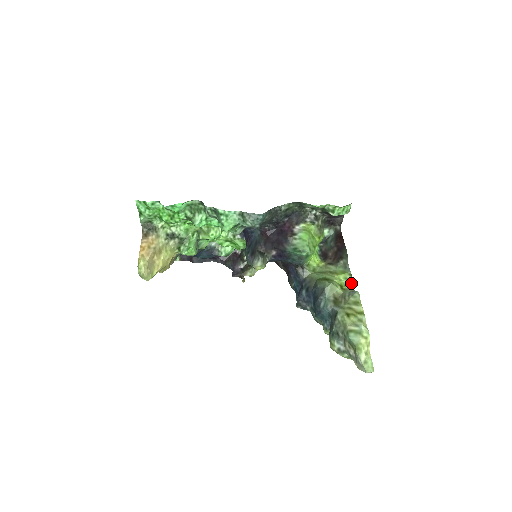
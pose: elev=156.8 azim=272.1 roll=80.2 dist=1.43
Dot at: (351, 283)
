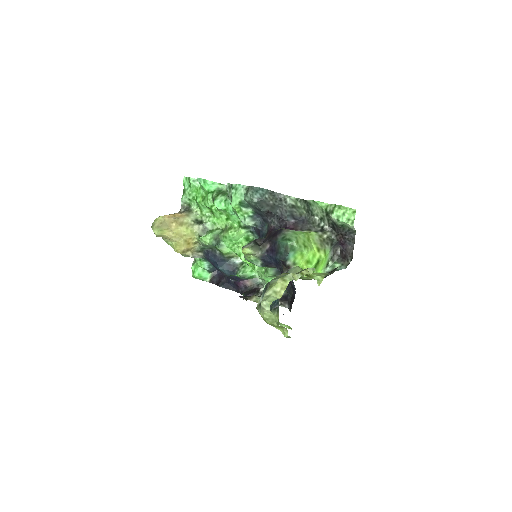
Dot at: (322, 279)
